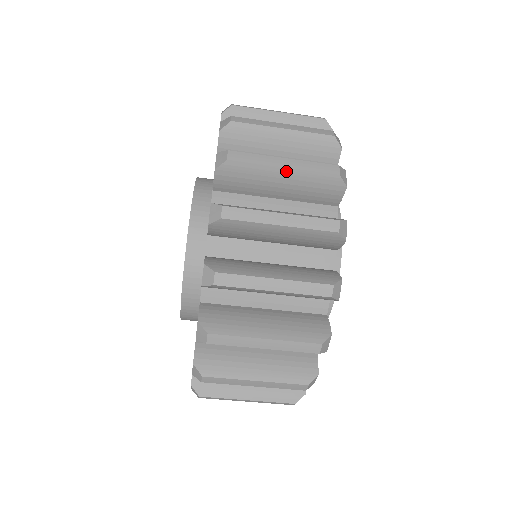
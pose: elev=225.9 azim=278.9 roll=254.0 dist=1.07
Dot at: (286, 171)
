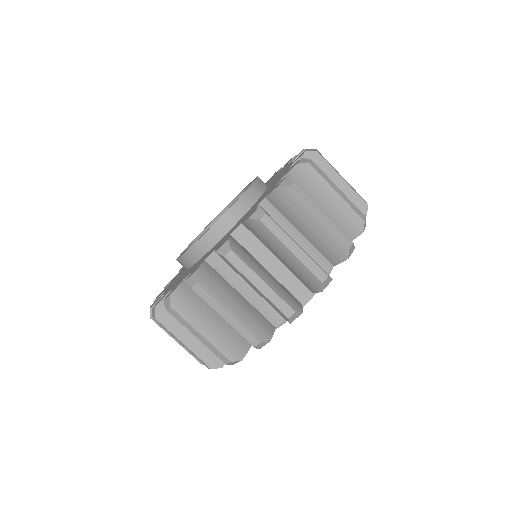
Dot at: (291, 255)
